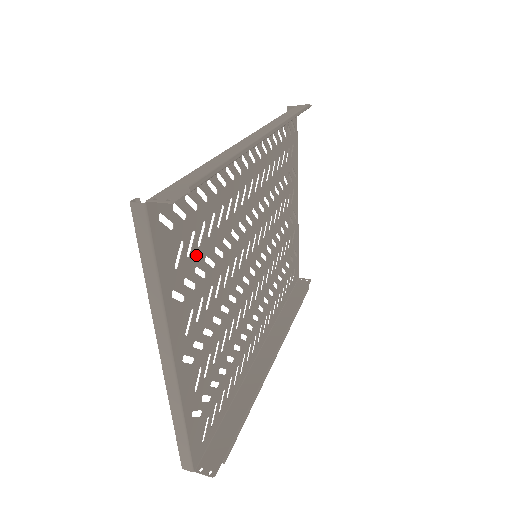
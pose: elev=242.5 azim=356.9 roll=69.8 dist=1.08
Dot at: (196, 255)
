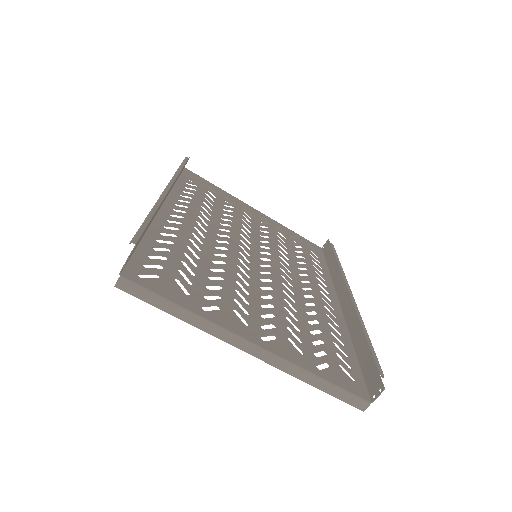
Dot at: (198, 281)
